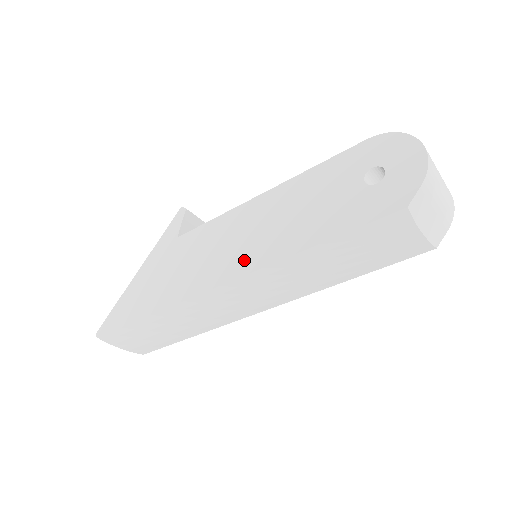
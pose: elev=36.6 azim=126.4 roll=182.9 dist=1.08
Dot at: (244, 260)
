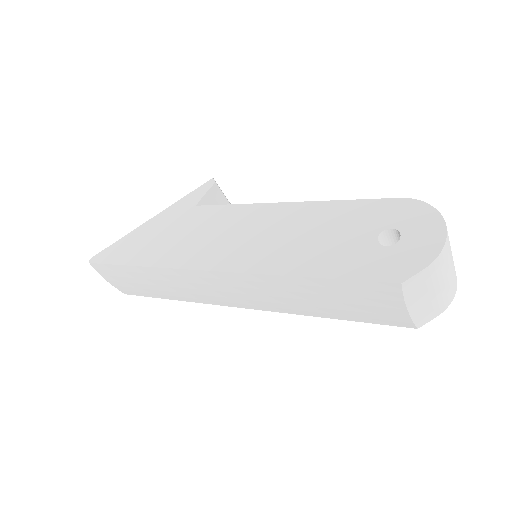
Dot at: (240, 258)
